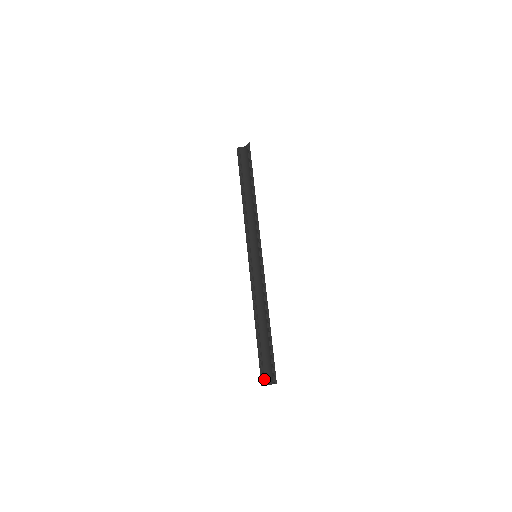
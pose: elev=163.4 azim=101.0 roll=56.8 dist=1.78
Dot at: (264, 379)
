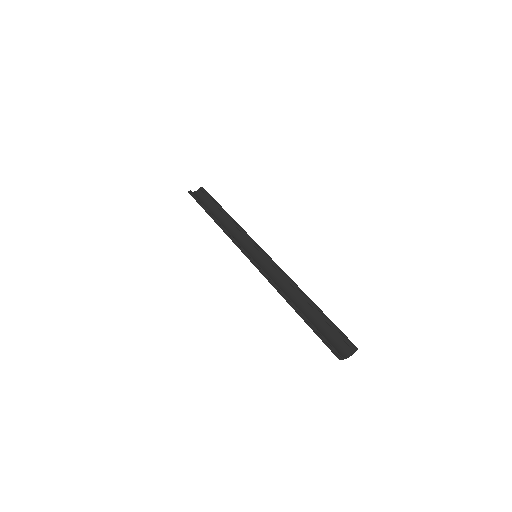
Dot at: (338, 353)
